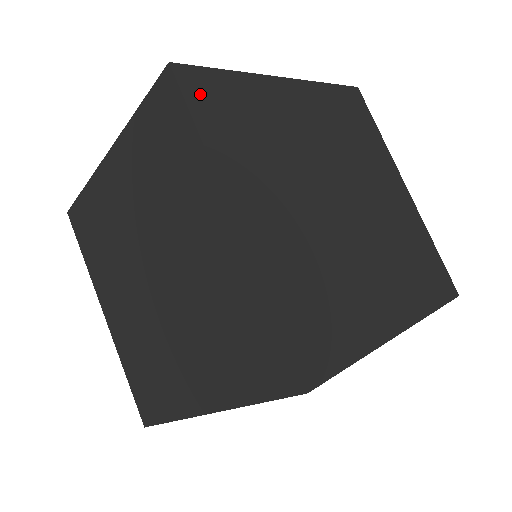
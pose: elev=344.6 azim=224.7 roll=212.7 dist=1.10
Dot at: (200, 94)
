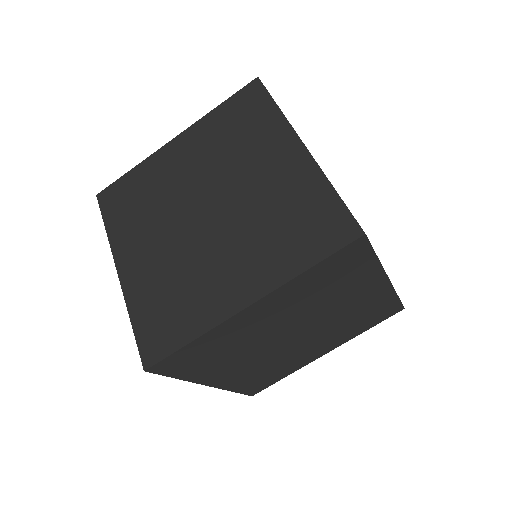
Dot at: occluded
